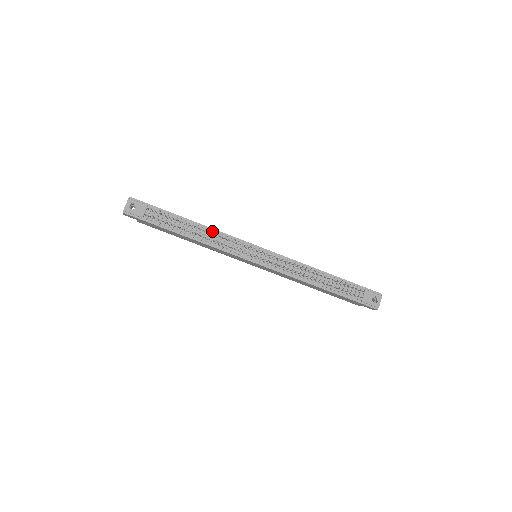
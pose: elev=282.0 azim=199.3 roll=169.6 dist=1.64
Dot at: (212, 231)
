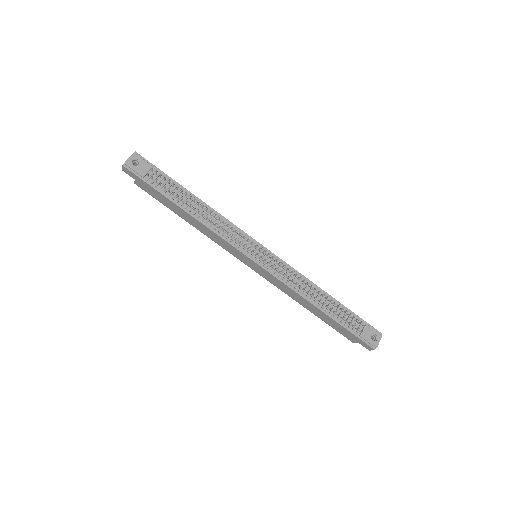
Dot at: occluded
